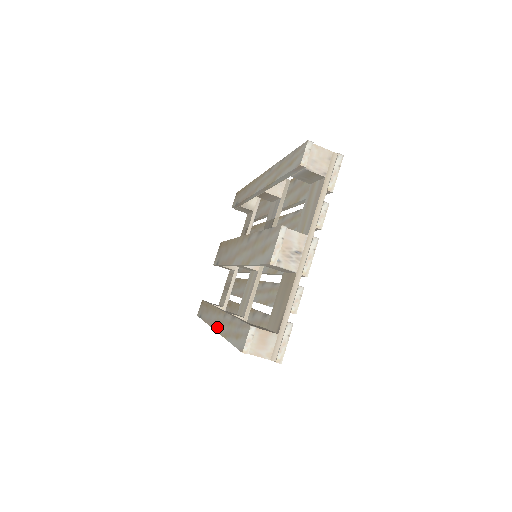
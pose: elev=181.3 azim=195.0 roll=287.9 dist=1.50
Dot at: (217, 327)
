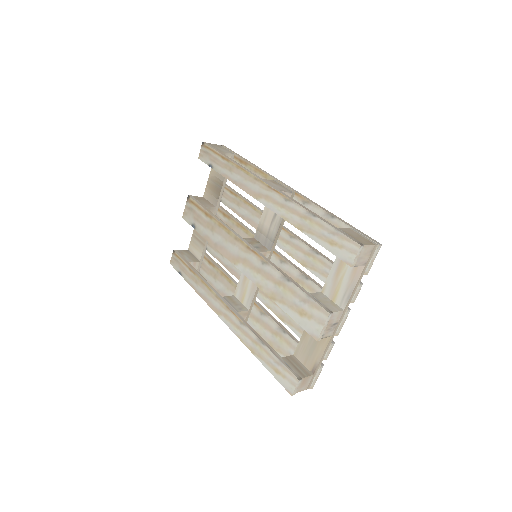
Dot at: (230, 325)
